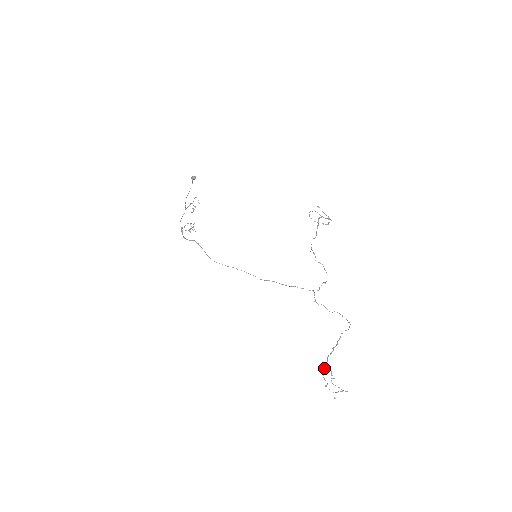
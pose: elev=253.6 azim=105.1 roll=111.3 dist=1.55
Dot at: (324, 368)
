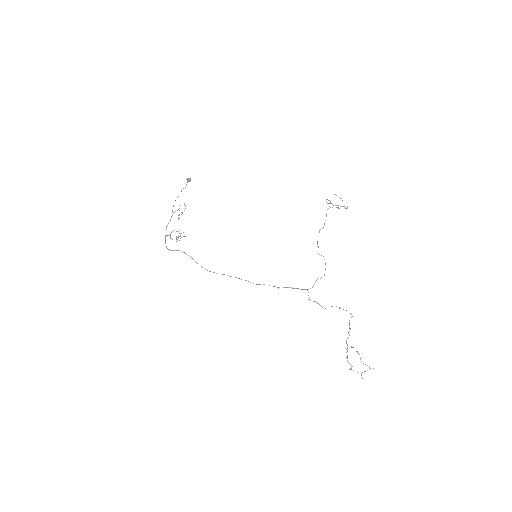
Dot at: (347, 351)
